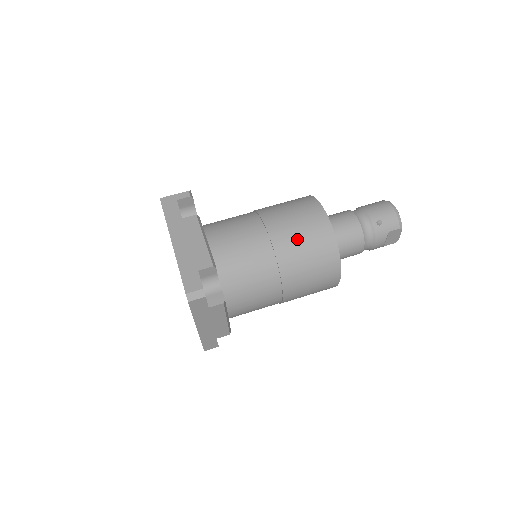
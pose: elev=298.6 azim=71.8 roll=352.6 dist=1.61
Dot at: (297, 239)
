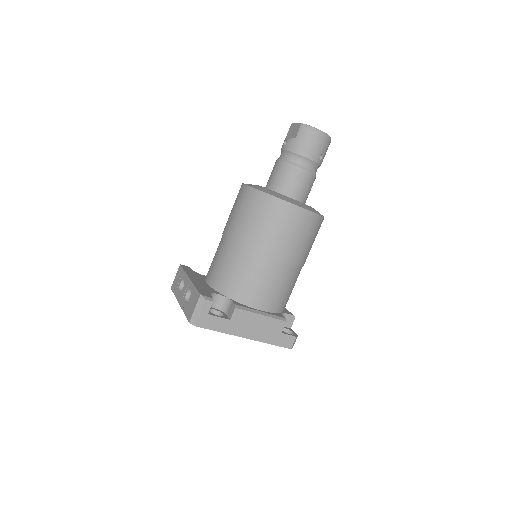
Dot at: (304, 246)
